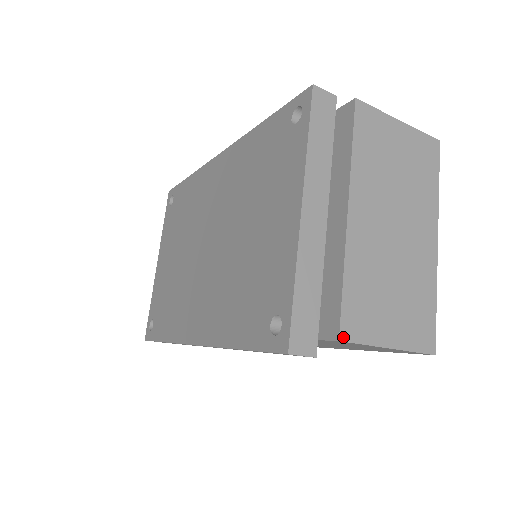
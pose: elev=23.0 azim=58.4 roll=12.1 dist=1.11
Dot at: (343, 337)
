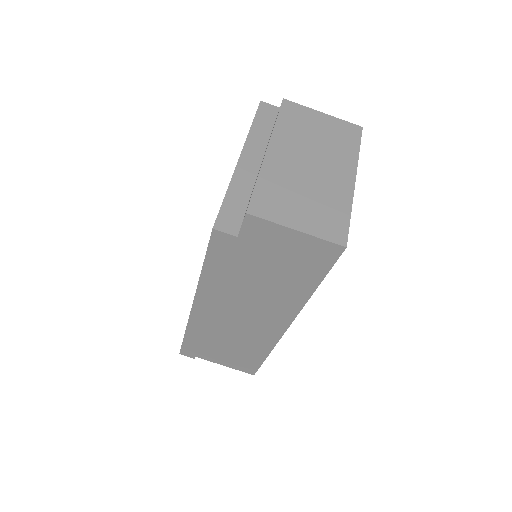
Dot at: (250, 212)
